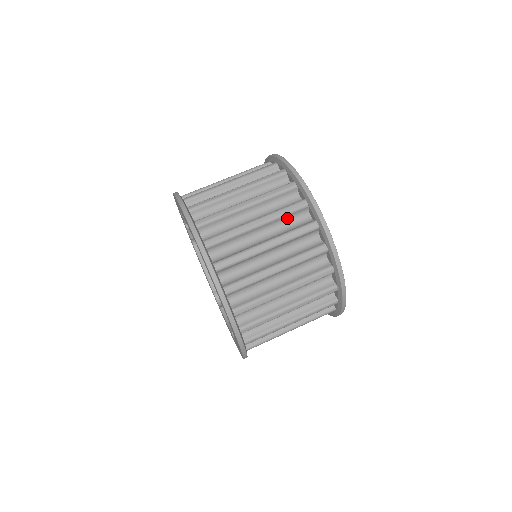
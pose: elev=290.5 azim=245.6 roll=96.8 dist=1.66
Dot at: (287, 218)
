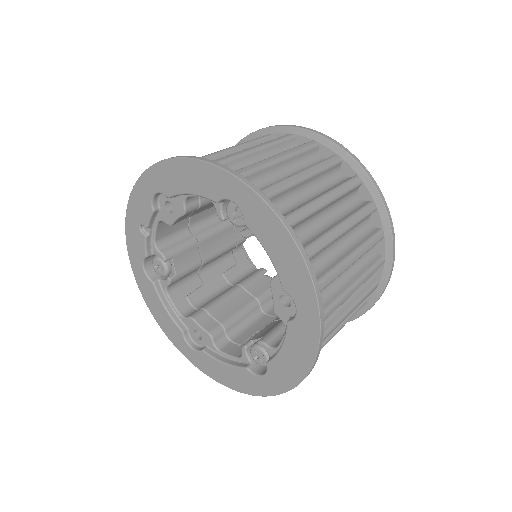
Dot at: (326, 174)
